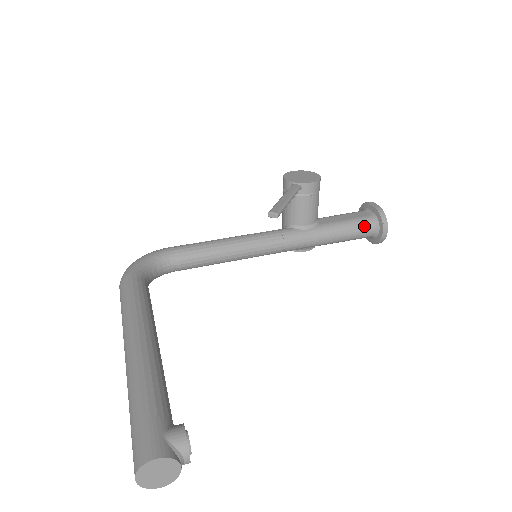
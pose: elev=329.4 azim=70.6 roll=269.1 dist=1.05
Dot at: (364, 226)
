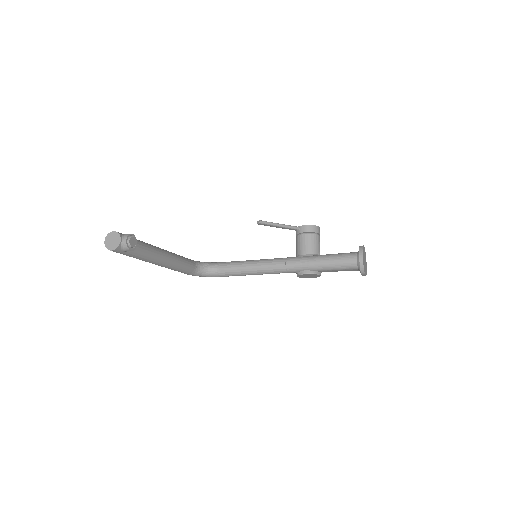
Dot at: (347, 255)
